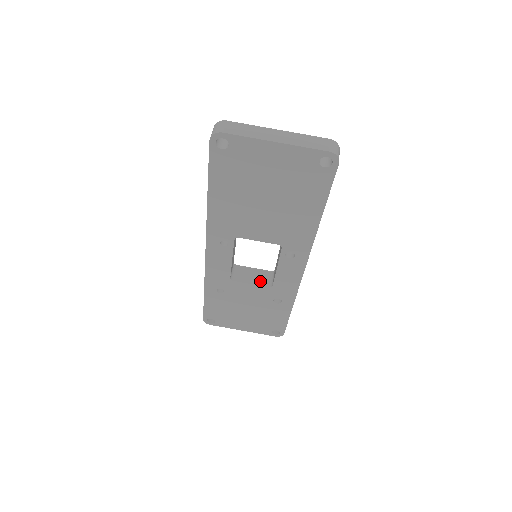
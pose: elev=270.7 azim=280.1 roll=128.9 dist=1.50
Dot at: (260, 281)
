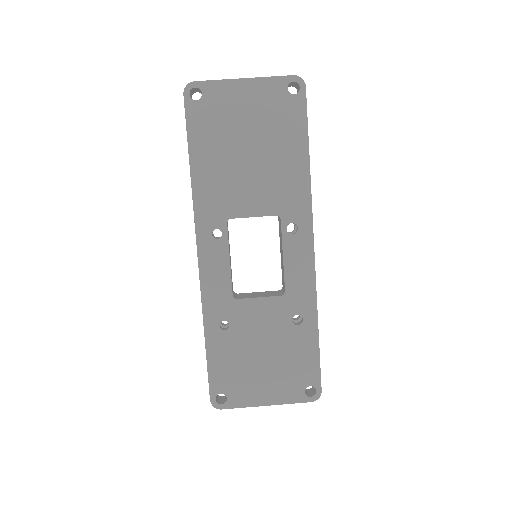
Dot at: (269, 295)
